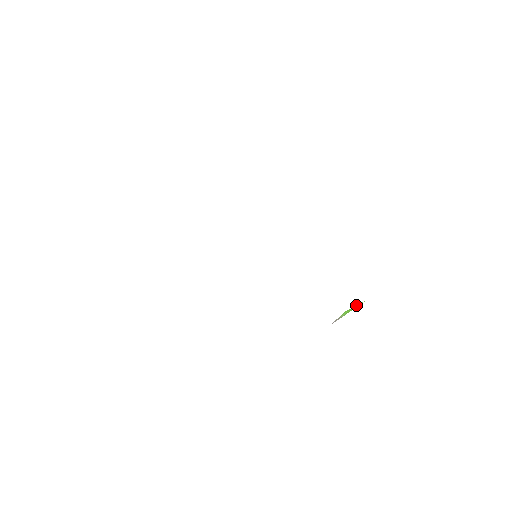
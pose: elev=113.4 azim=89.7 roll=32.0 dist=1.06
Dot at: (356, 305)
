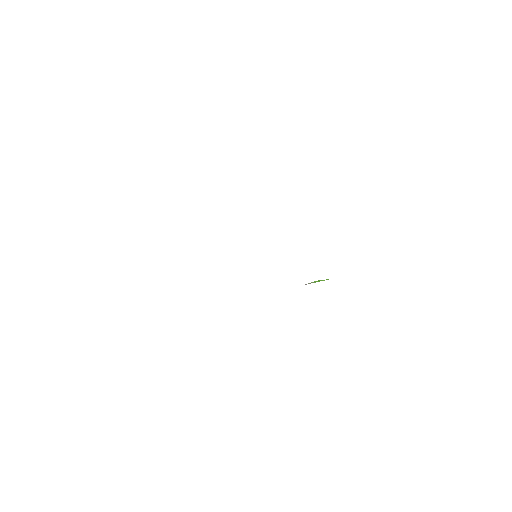
Dot at: occluded
